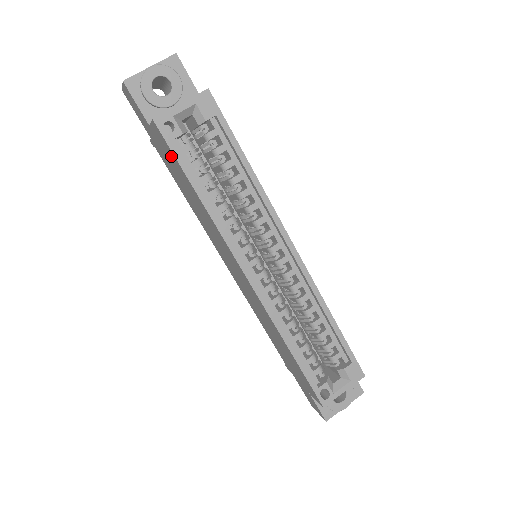
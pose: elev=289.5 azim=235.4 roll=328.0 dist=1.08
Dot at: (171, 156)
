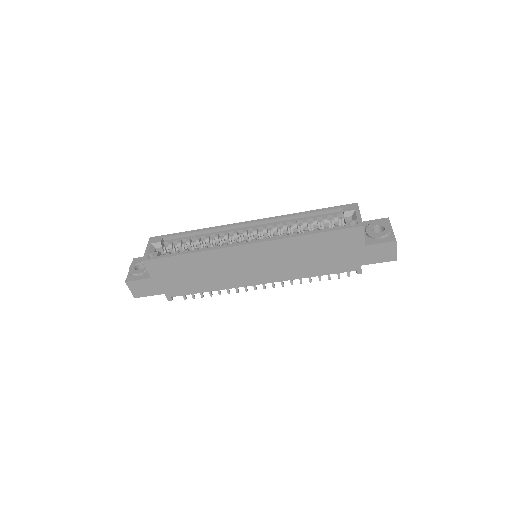
Dot at: (167, 265)
